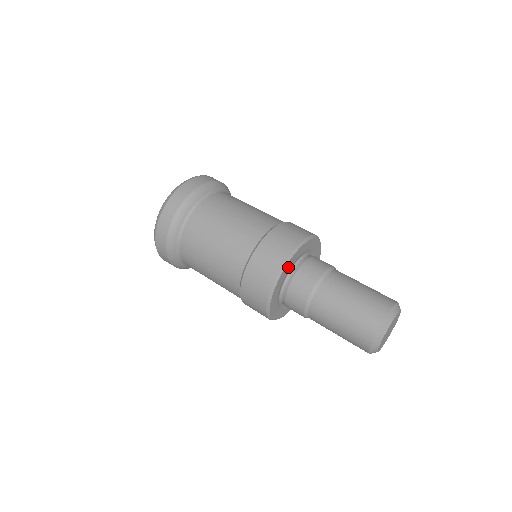
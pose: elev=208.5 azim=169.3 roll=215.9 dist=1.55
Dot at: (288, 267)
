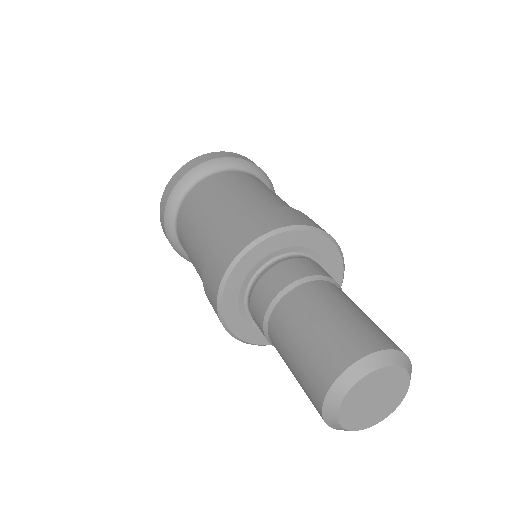
Dot at: (316, 243)
